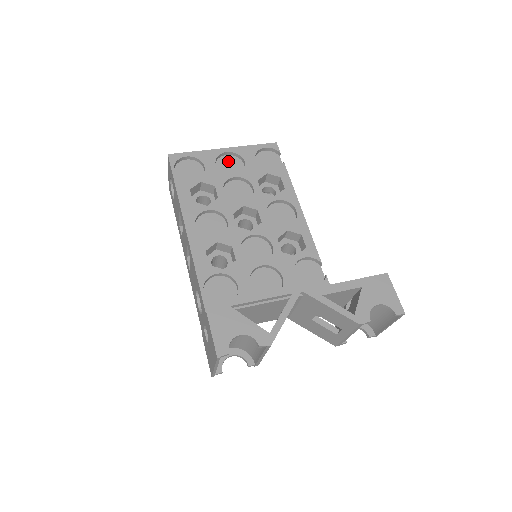
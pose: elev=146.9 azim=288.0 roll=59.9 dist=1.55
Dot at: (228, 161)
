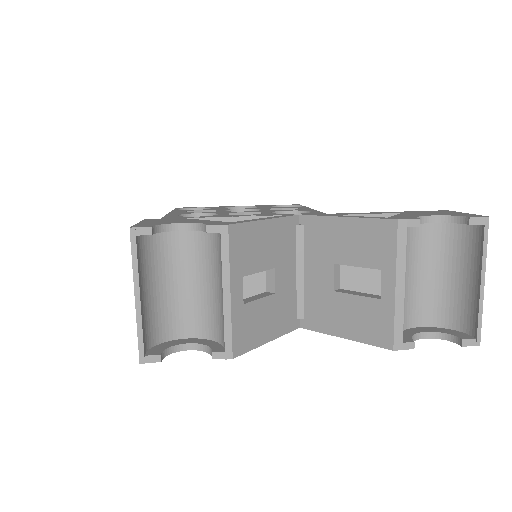
Dot at: occluded
